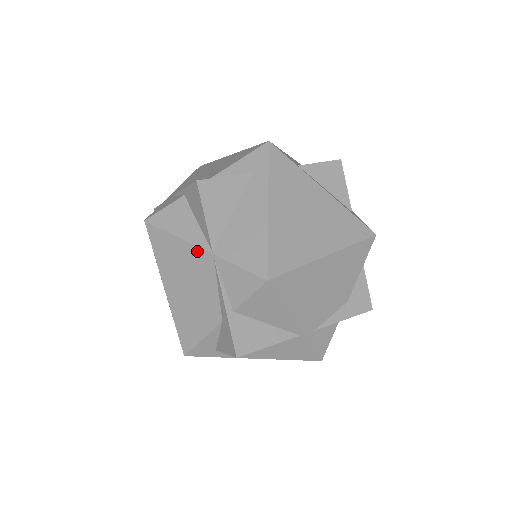
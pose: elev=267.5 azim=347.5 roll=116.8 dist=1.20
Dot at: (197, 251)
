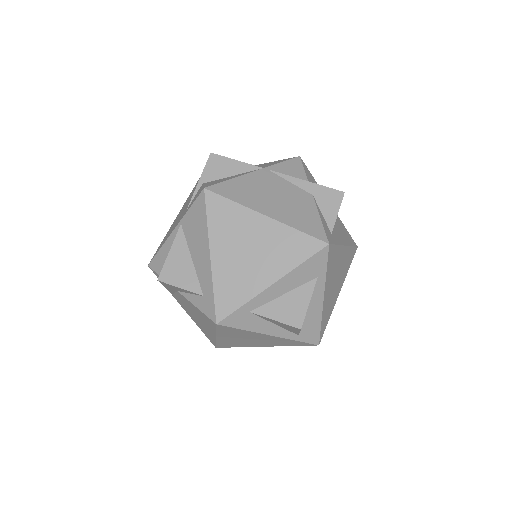
Dot at: (255, 174)
